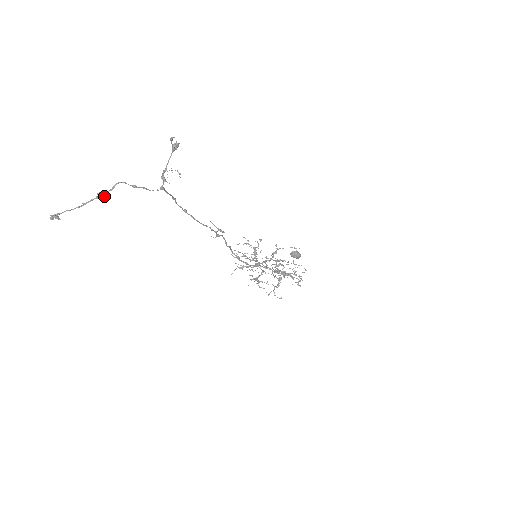
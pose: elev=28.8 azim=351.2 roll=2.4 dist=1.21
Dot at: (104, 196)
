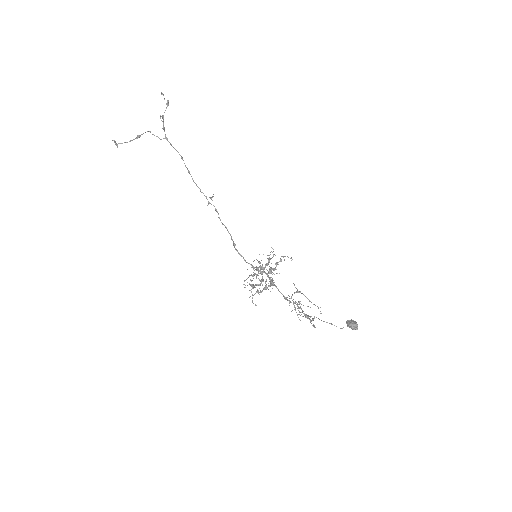
Dot at: (138, 137)
